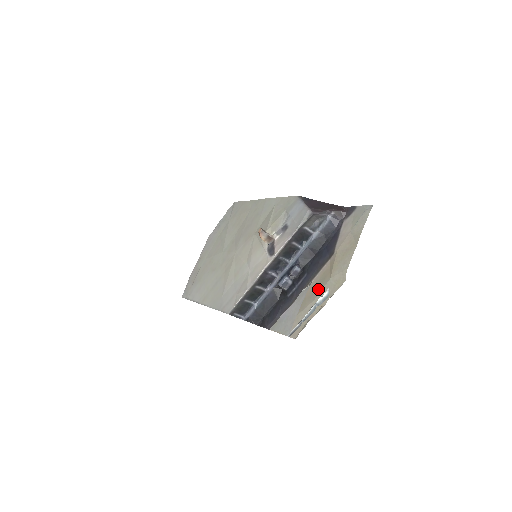
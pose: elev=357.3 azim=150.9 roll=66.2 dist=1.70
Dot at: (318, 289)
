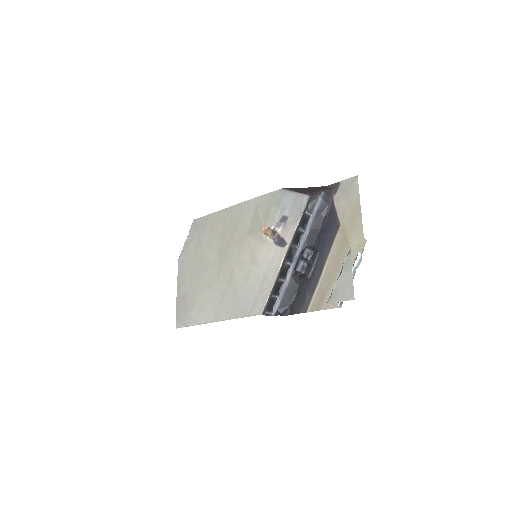
Dot at: (341, 258)
